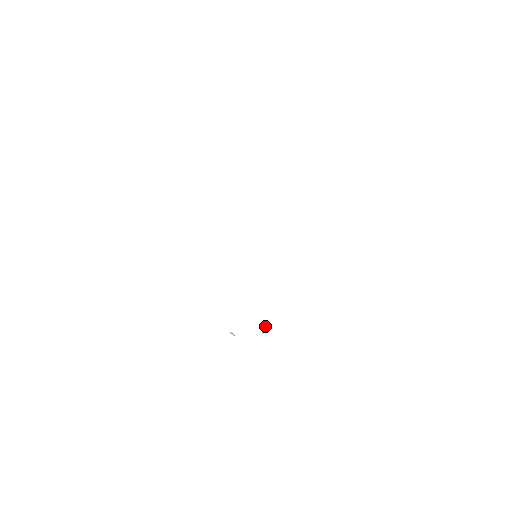
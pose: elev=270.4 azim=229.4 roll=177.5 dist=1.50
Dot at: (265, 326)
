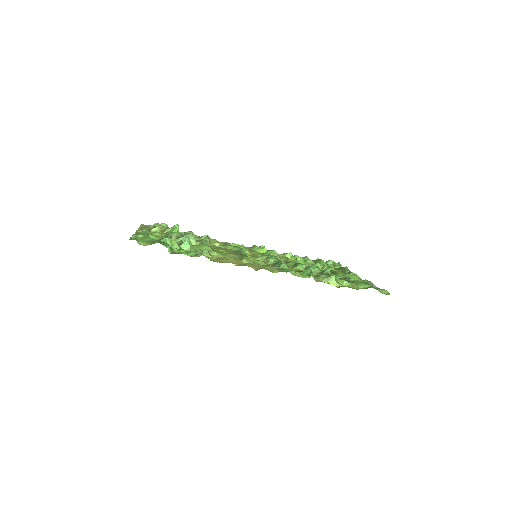
Dot at: (217, 242)
